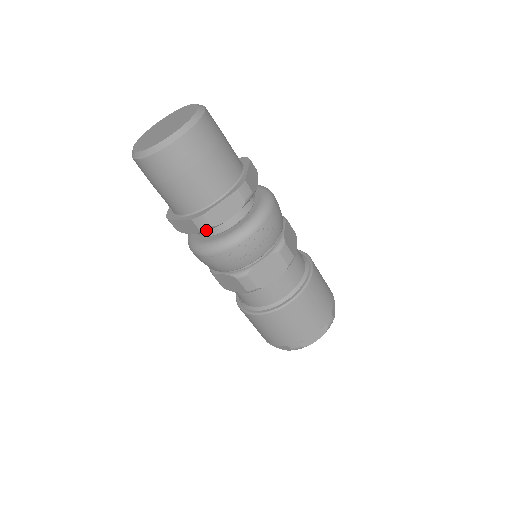
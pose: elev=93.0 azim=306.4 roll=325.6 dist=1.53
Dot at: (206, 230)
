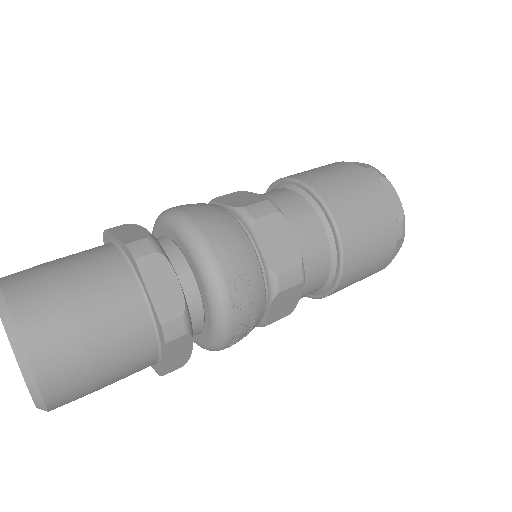
Dot at: occluded
